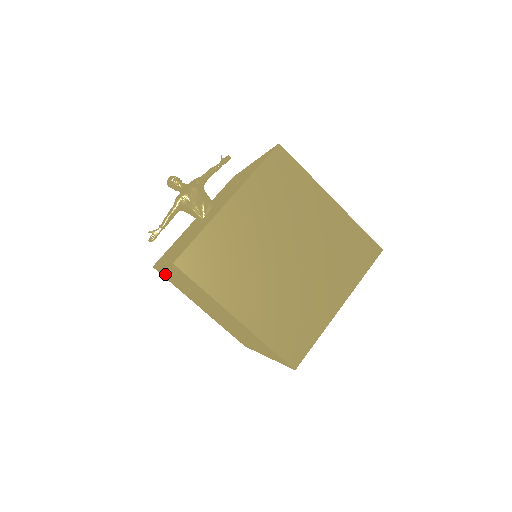
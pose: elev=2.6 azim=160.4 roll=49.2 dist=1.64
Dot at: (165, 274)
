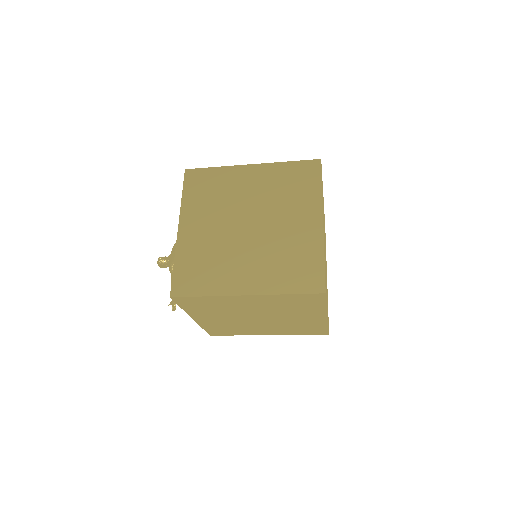
Dot at: (213, 329)
